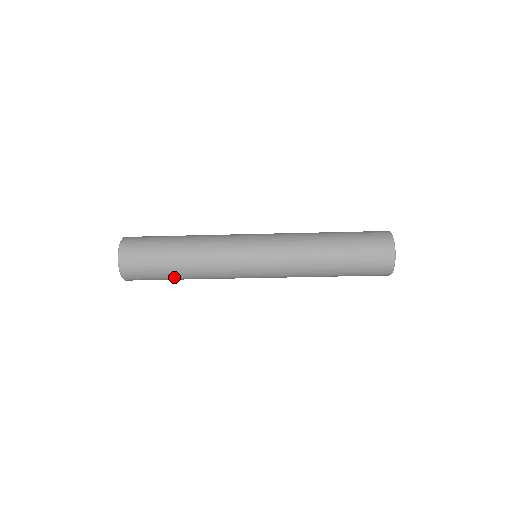
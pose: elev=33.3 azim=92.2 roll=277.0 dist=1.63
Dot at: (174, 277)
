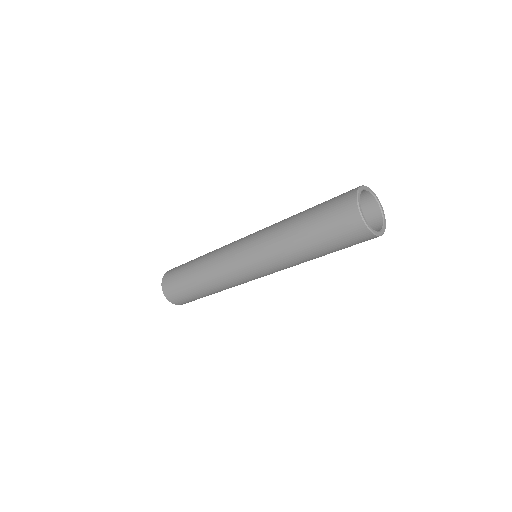
Dot at: (198, 291)
